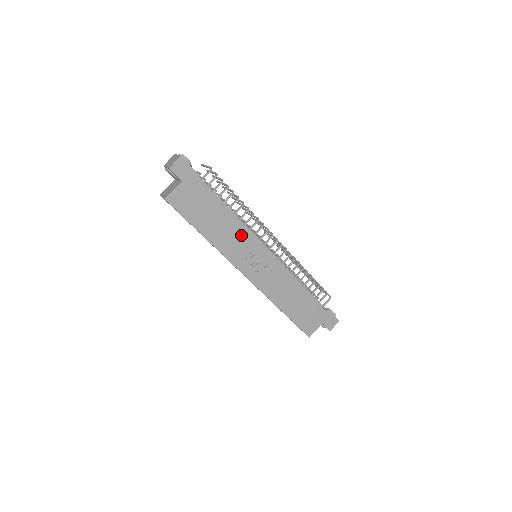
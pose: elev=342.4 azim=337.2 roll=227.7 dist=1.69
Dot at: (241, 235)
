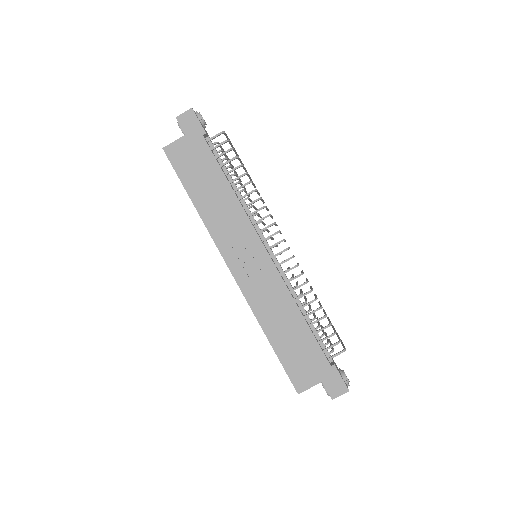
Dot at: (236, 216)
